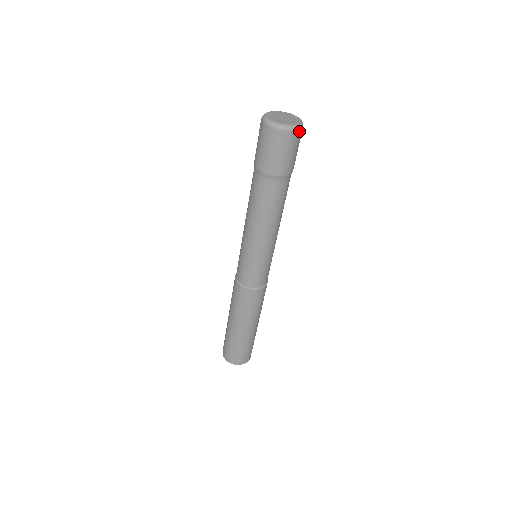
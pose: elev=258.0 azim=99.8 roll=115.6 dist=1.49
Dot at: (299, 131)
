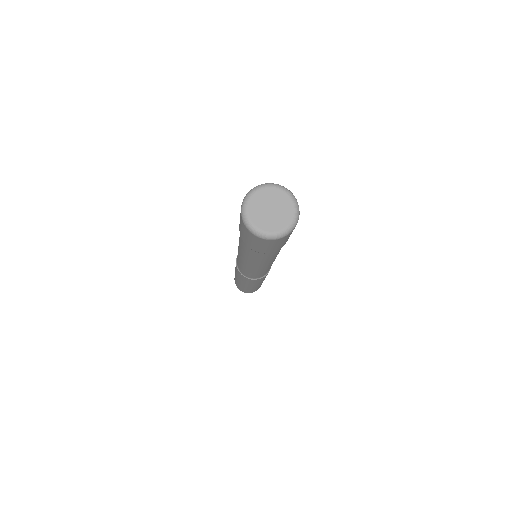
Dot at: (291, 231)
